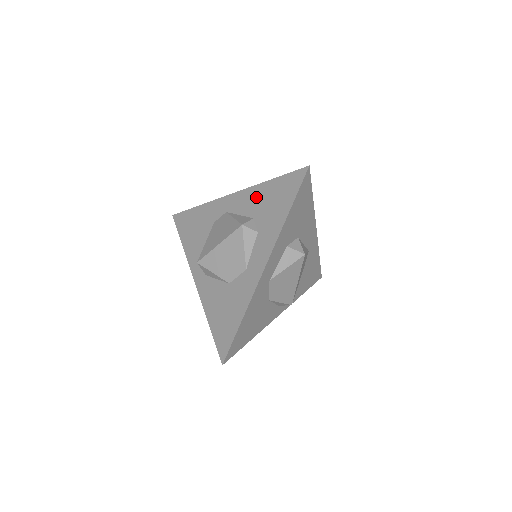
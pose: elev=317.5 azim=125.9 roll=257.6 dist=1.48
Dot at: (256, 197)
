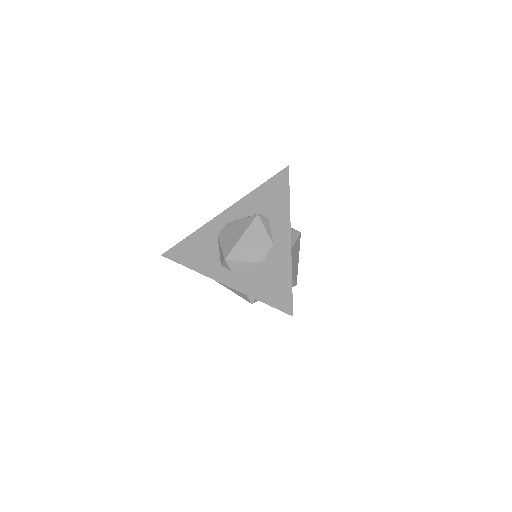
Dot at: (252, 201)
